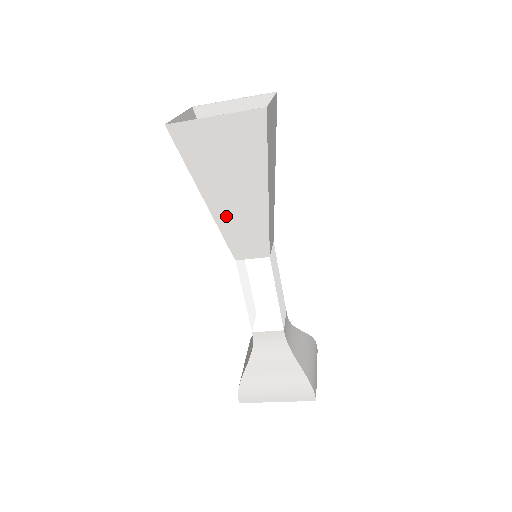
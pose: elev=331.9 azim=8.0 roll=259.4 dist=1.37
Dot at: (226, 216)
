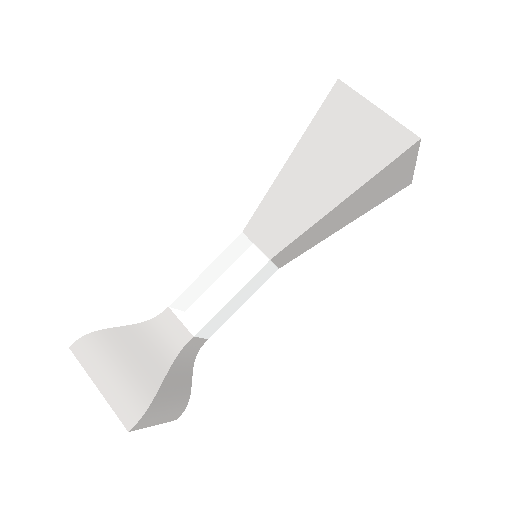
Dot at: (286, 188)
